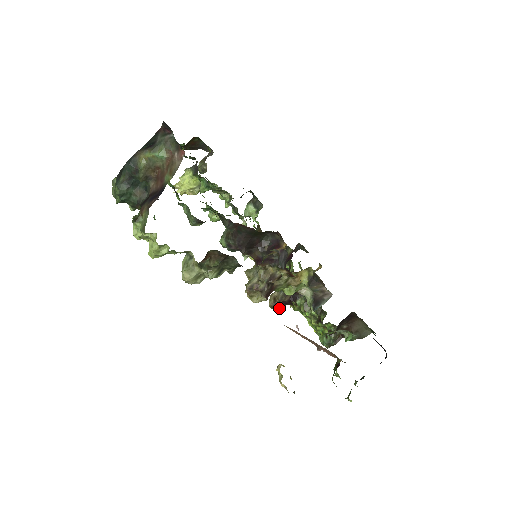
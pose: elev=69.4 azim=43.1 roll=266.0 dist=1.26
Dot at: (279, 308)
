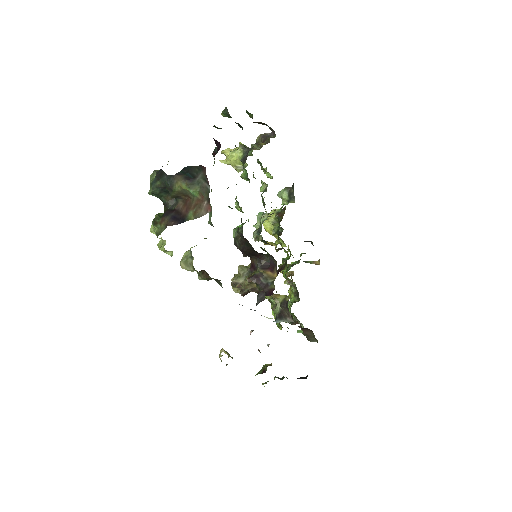
Dot at: occluded
